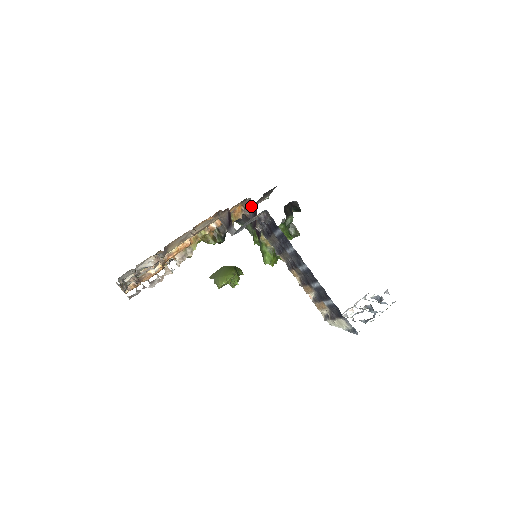
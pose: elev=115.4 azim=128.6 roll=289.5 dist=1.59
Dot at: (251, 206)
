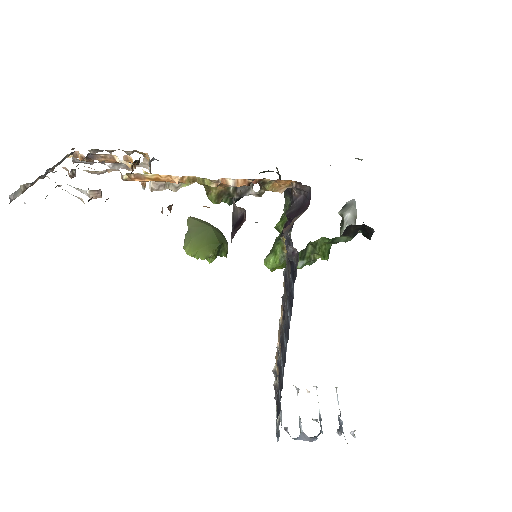
Dot at: (306, 193)
